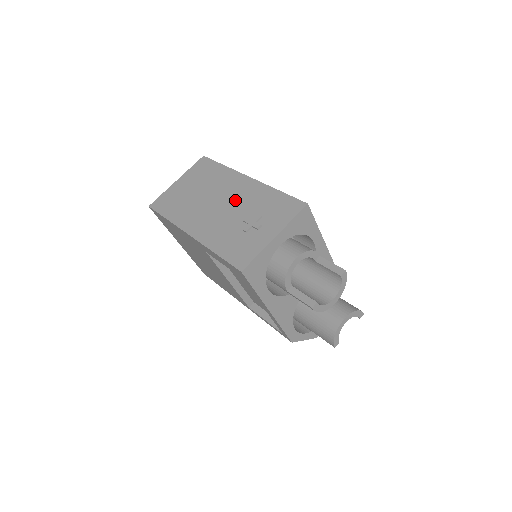
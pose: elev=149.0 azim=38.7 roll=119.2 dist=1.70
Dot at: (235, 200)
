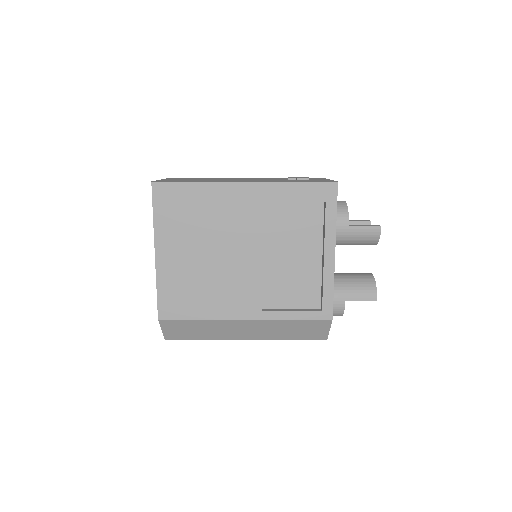
Dot at: occluded
